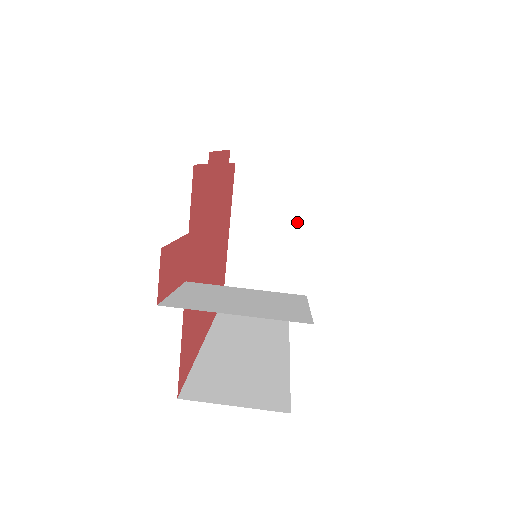
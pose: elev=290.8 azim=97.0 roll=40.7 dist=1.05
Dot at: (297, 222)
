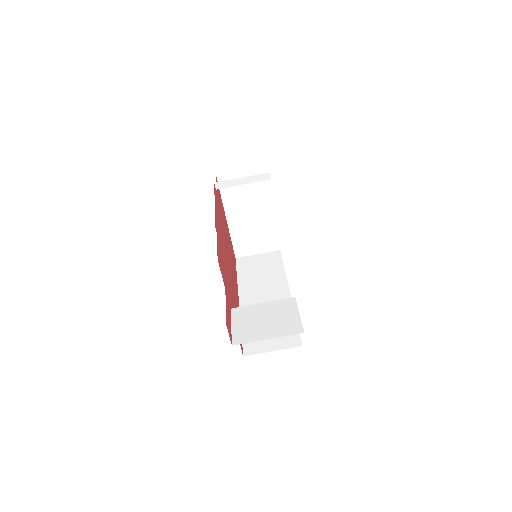
Dot at: (270, 198)
